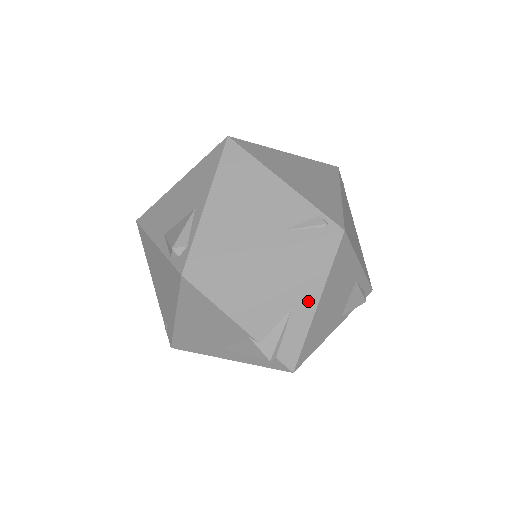
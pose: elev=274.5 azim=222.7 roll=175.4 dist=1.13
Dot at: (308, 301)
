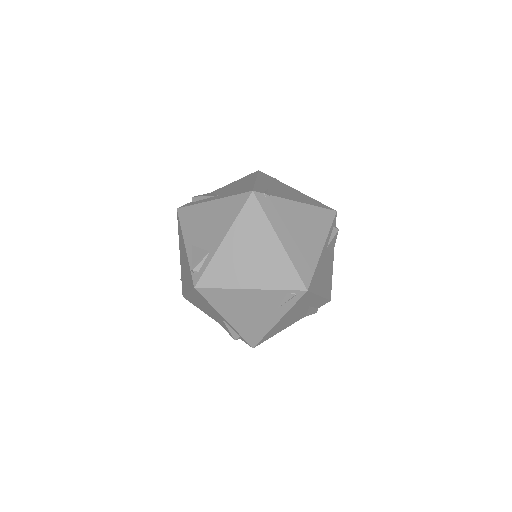
Dot at: (314, 300)
